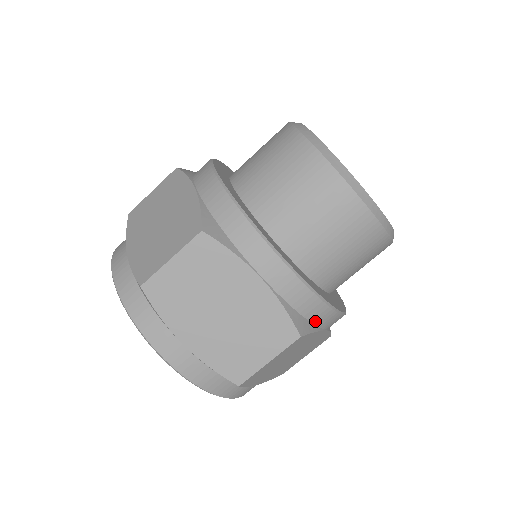
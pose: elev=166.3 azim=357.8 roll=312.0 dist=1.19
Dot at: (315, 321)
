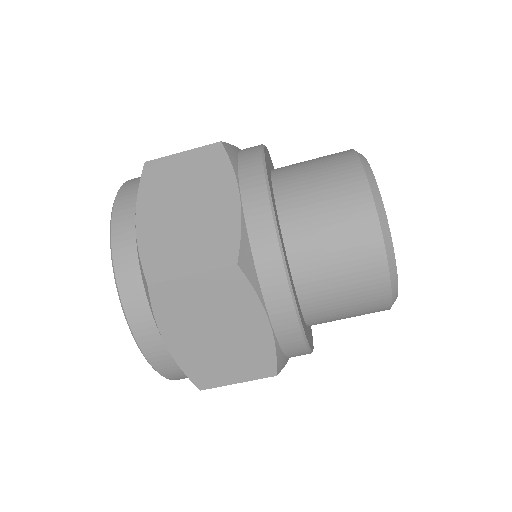
Dot at: occluded
